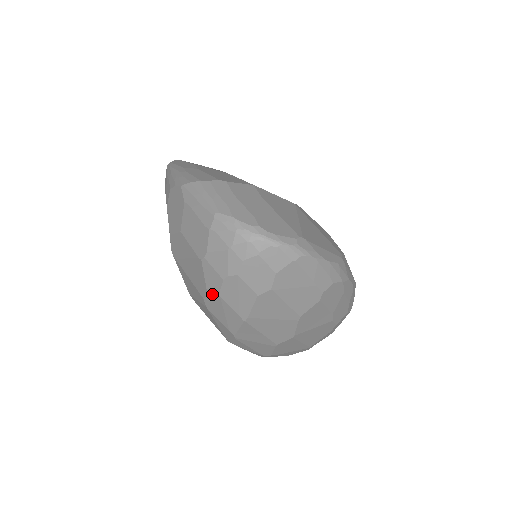
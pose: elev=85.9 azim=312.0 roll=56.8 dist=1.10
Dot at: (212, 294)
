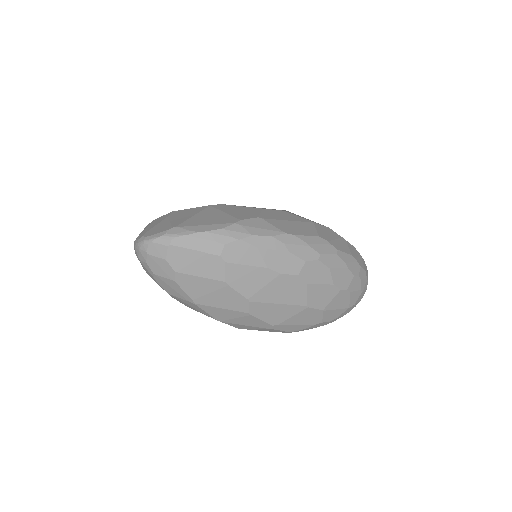
Dot at: (170, 295)
